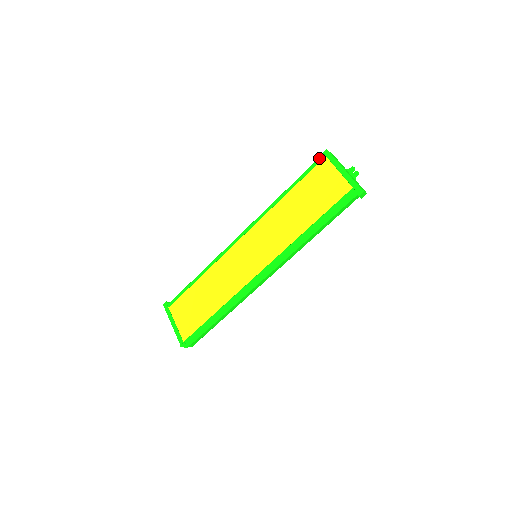
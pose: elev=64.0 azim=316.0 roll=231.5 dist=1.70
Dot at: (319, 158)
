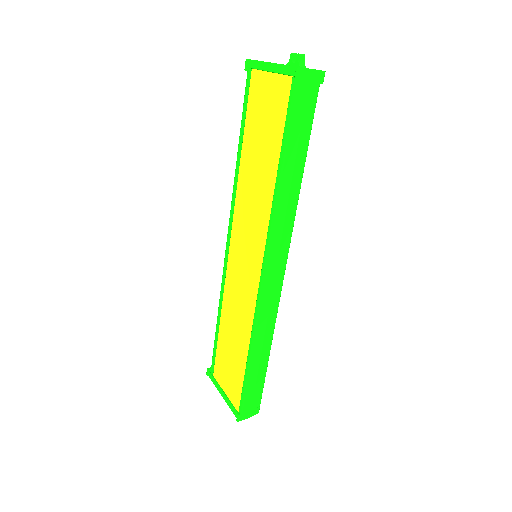
Dot at: occluded
